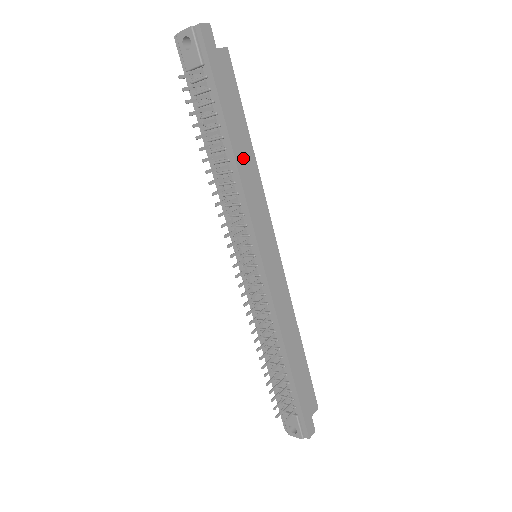
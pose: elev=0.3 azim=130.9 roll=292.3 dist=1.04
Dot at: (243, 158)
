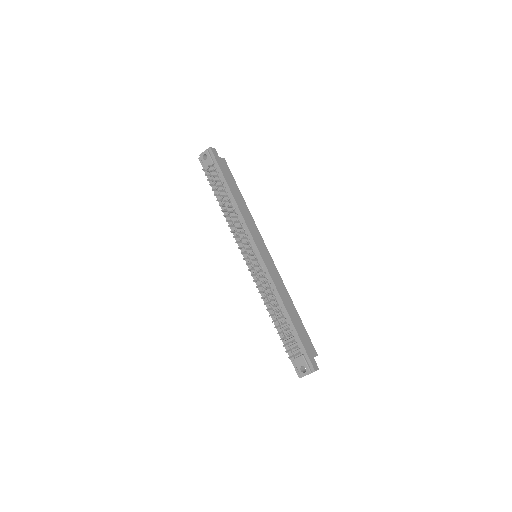
Dot at: (240, 202)
